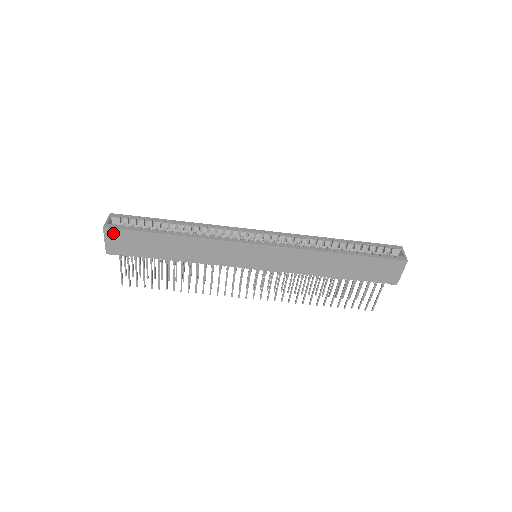
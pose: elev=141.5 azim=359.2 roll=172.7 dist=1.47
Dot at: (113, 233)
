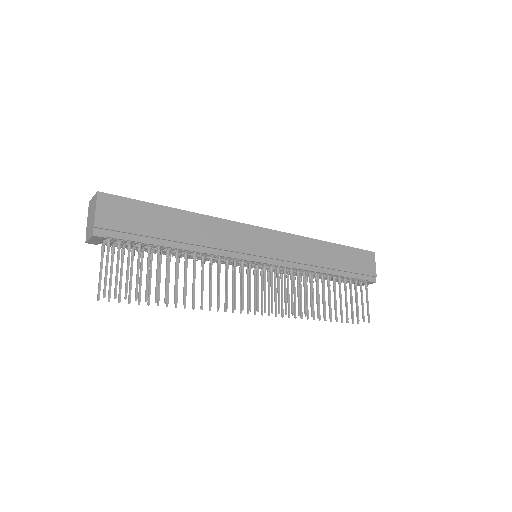
Dot at: (109, 201)
